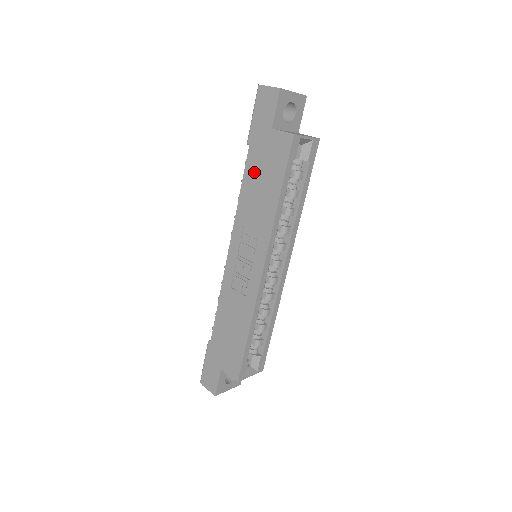
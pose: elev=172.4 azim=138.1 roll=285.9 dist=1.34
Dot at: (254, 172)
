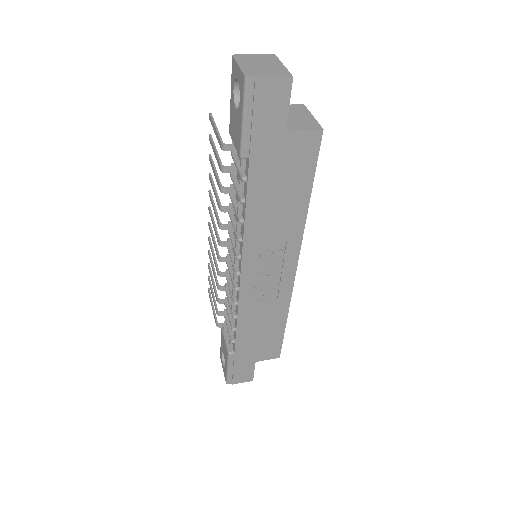
Dot at: (265, 188)
